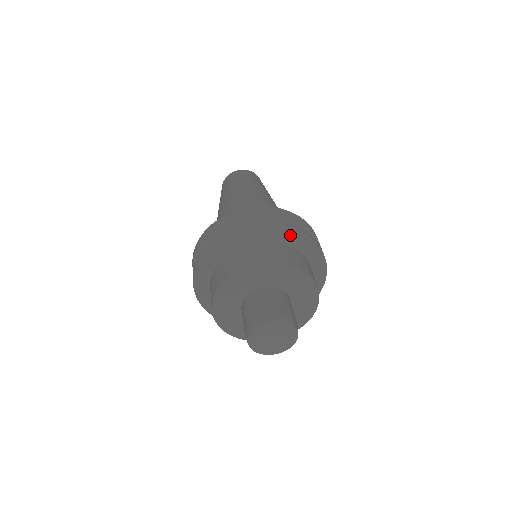
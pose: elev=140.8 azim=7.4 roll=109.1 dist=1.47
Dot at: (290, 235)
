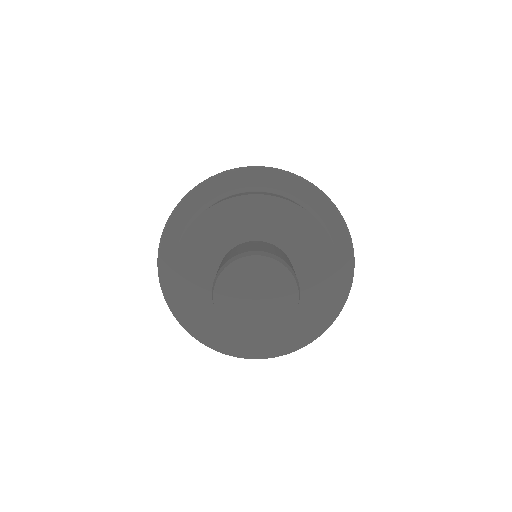
Dot at: (246, 177)
